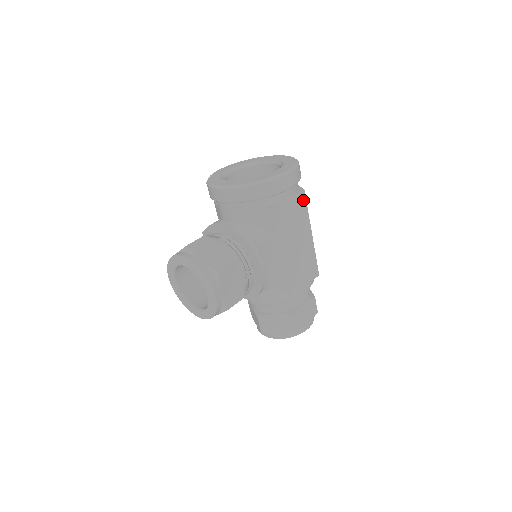
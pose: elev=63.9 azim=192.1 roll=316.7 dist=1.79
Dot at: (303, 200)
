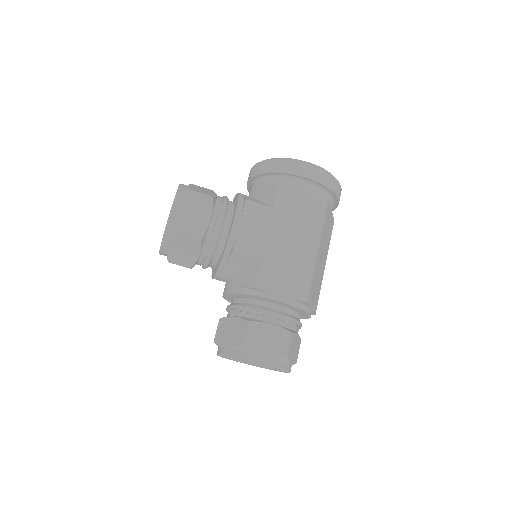
Dot at: (322, 207)
